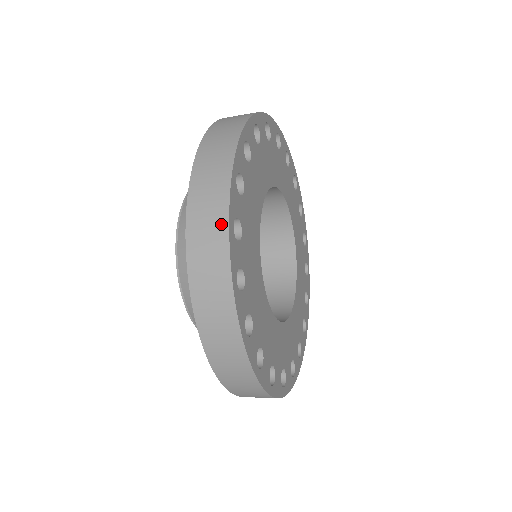
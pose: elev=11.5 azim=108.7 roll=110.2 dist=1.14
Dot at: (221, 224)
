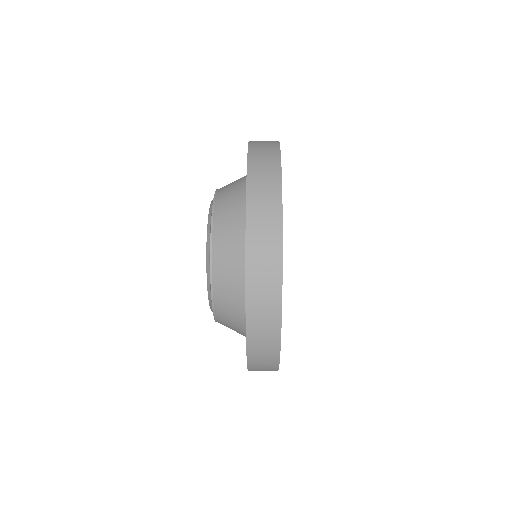
Dot at: occluded
